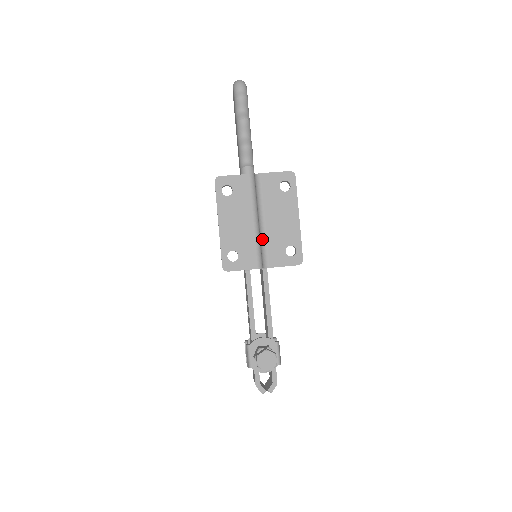
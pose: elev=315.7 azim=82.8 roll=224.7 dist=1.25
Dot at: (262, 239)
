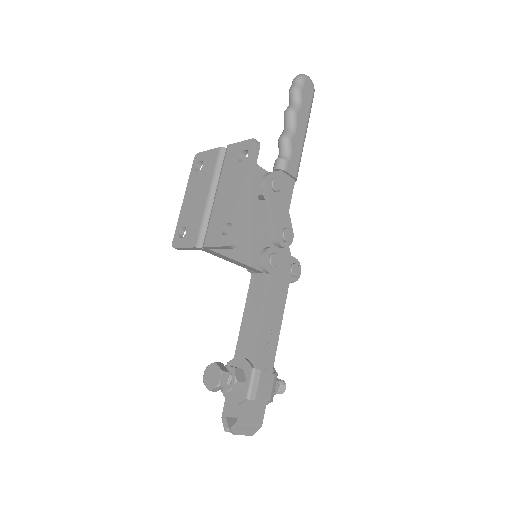
Dot at: (210, 215)
